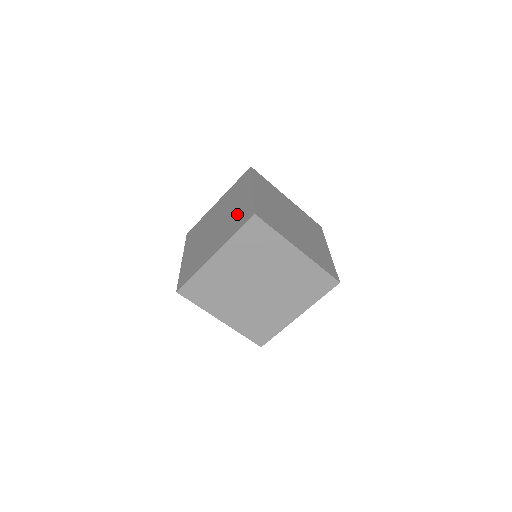
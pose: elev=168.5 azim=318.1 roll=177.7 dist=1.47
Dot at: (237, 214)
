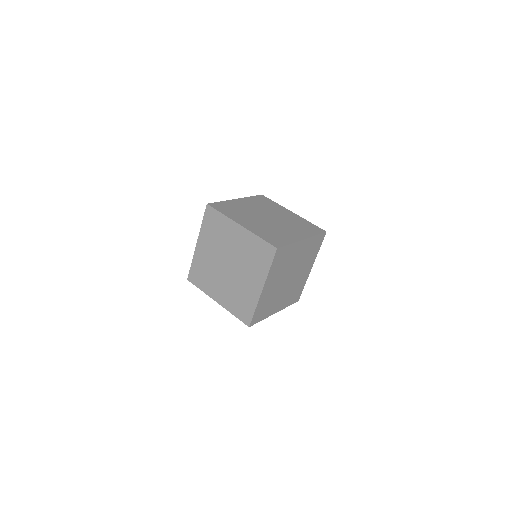
Dot at: occluded
